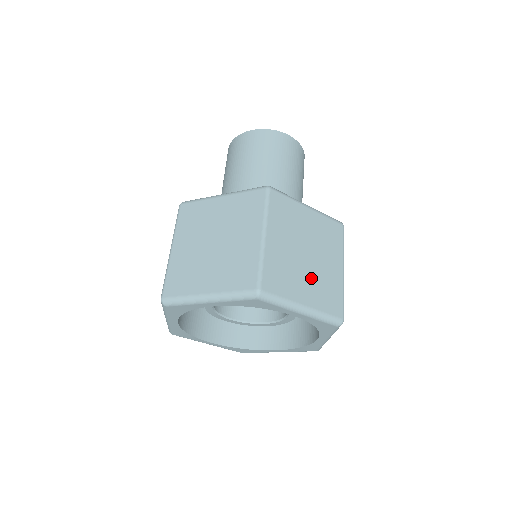
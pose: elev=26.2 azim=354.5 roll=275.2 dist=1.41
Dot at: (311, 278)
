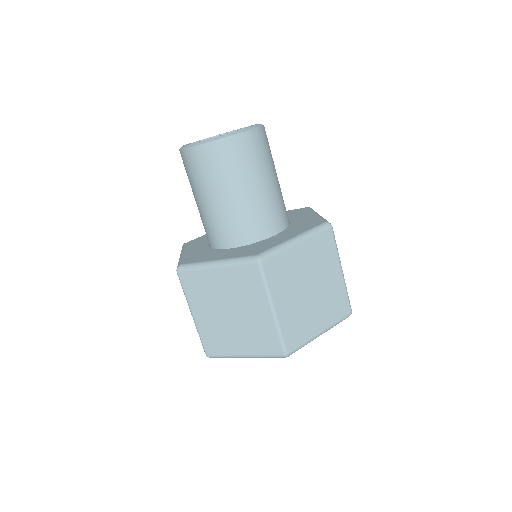
Dot at: occluded
